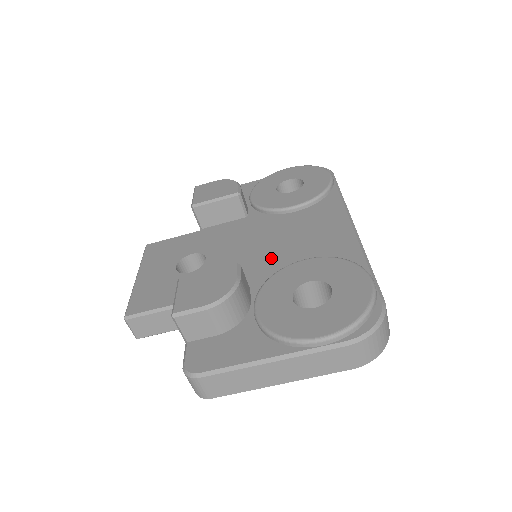
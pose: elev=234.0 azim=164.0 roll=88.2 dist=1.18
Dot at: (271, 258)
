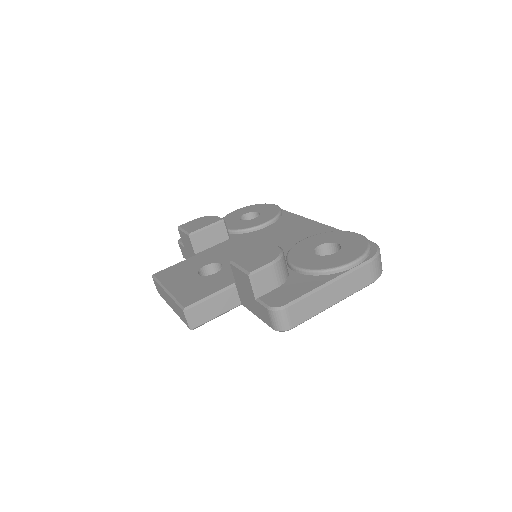
Dot at: occluded
